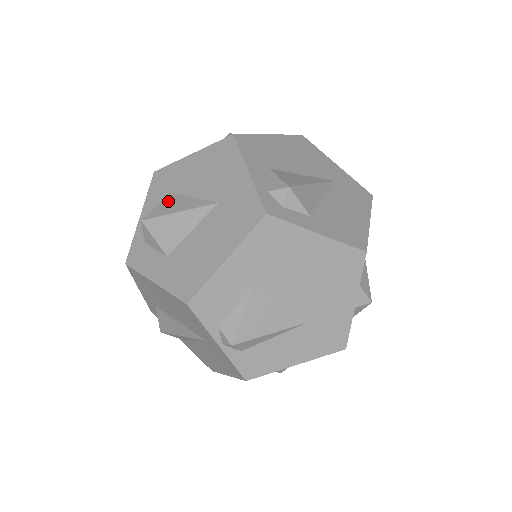
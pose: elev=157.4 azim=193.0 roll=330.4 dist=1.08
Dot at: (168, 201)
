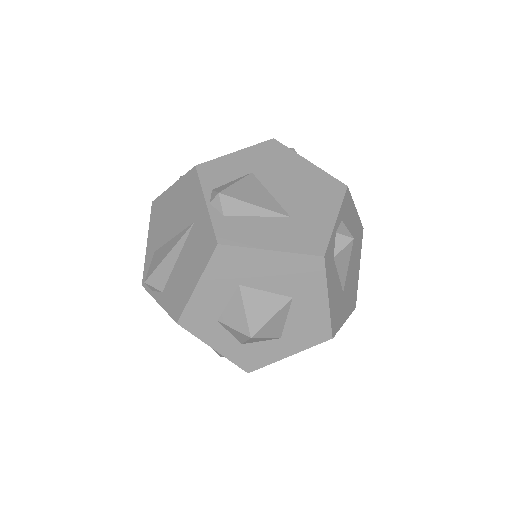
Dot at: occluded
